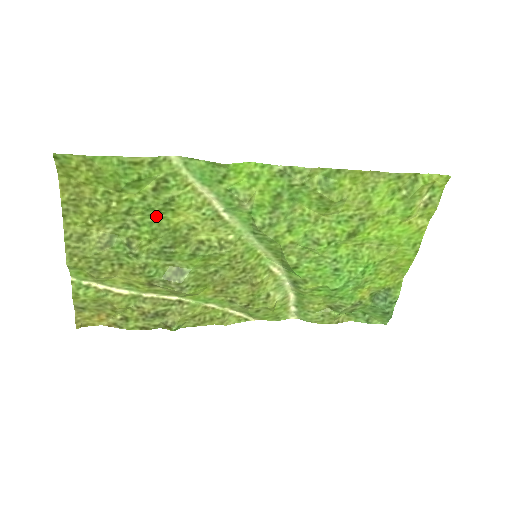
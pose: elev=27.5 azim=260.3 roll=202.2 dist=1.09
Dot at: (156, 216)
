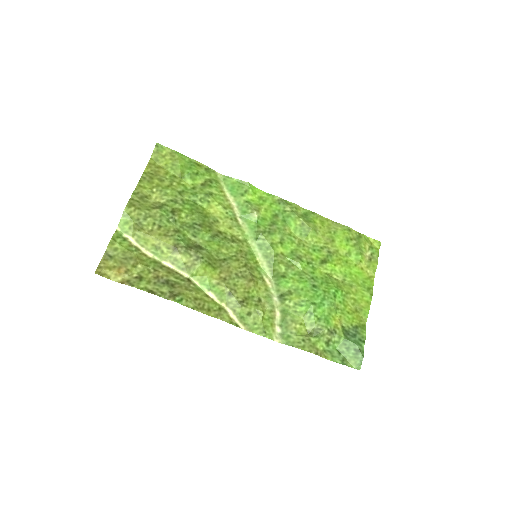
Dot at: (197, 203)
